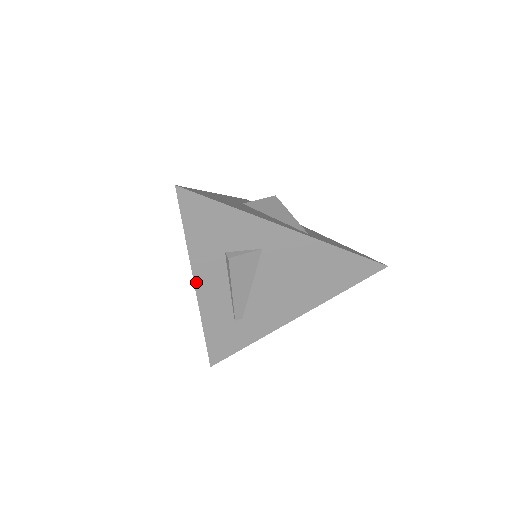
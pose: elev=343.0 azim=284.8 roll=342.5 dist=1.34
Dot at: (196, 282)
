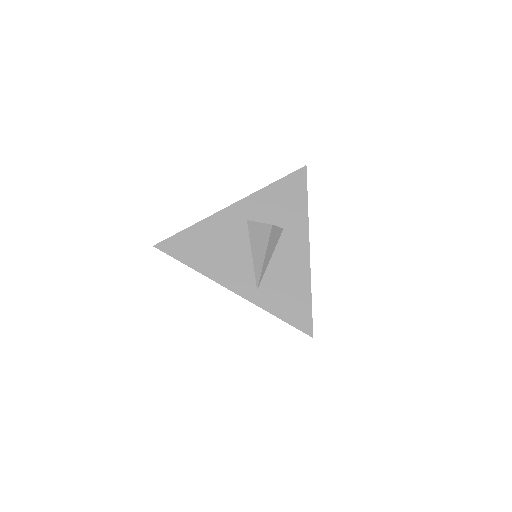
Dot at: occluded
